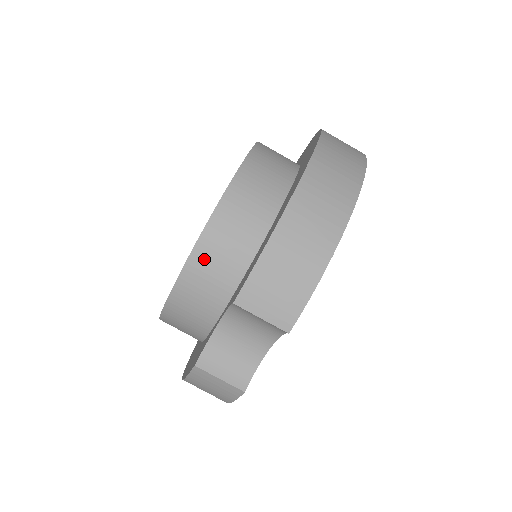
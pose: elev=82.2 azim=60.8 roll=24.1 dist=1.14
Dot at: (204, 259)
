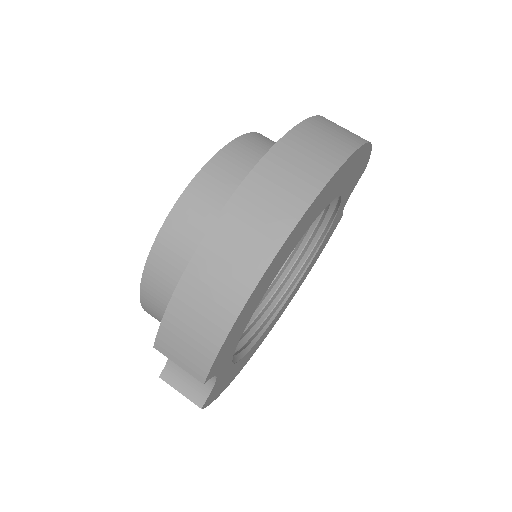
Dot at: (152, 287)
